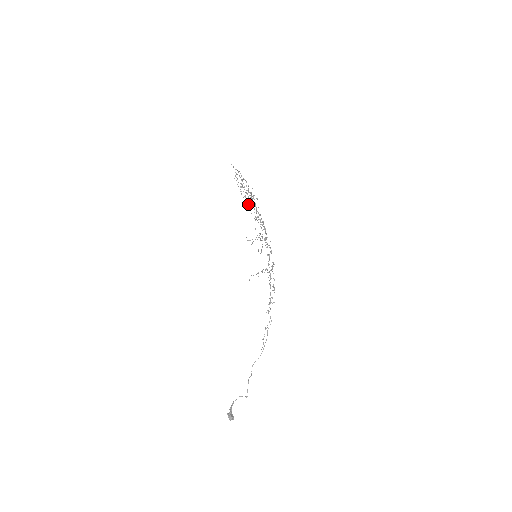
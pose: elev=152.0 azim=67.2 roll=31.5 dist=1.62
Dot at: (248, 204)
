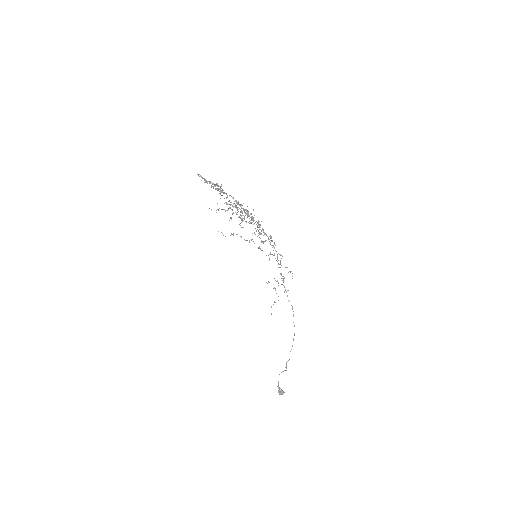
Dot at: occluded
